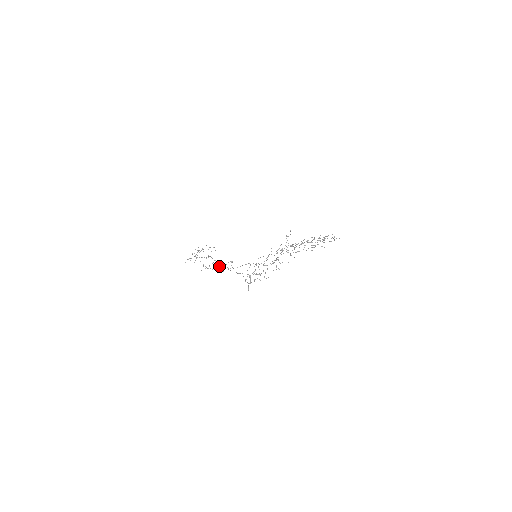
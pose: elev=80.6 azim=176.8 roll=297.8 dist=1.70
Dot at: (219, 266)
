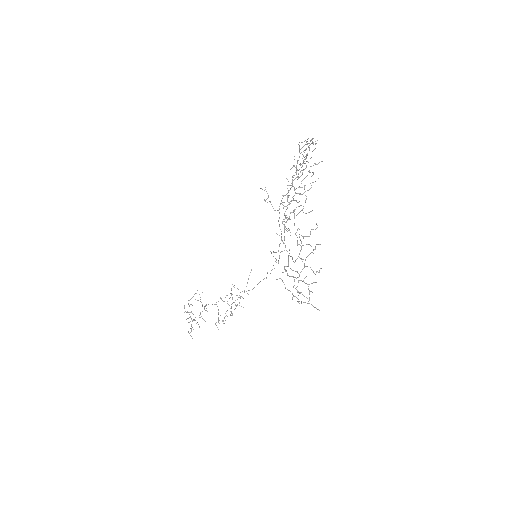
Dot at: occluded
